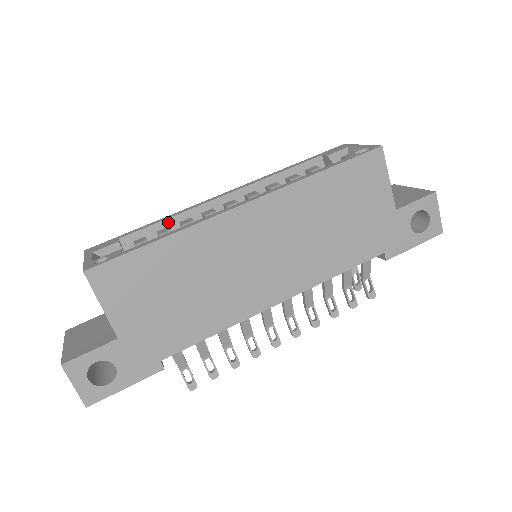
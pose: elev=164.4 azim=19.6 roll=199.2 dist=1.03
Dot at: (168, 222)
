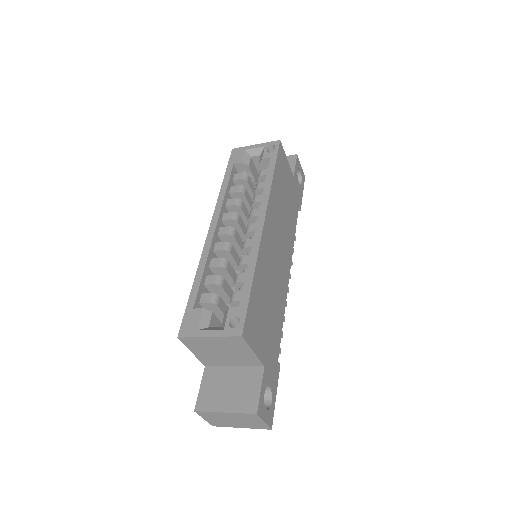
Dot at: (205, 272)
